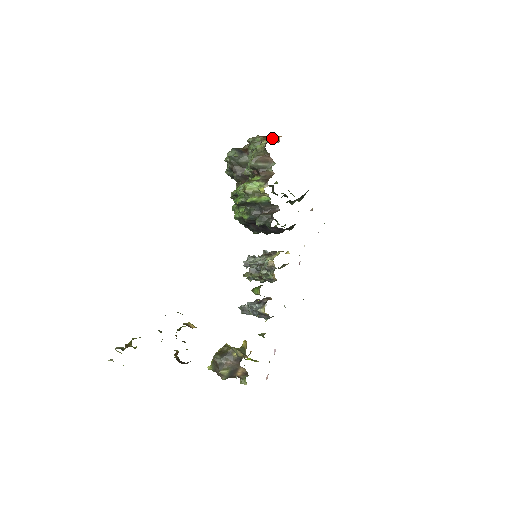
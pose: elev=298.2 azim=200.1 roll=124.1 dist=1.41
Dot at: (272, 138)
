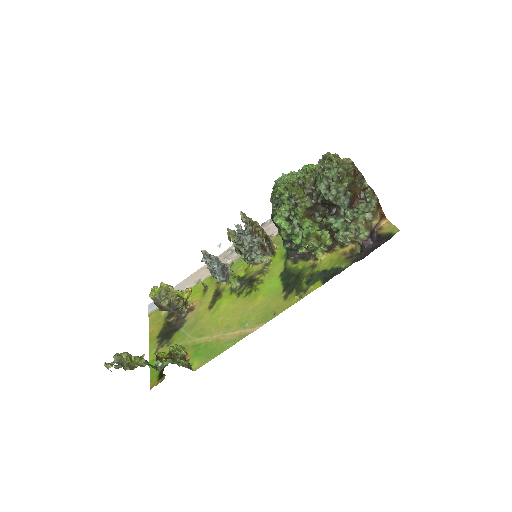
Dot at: (379, 223)
